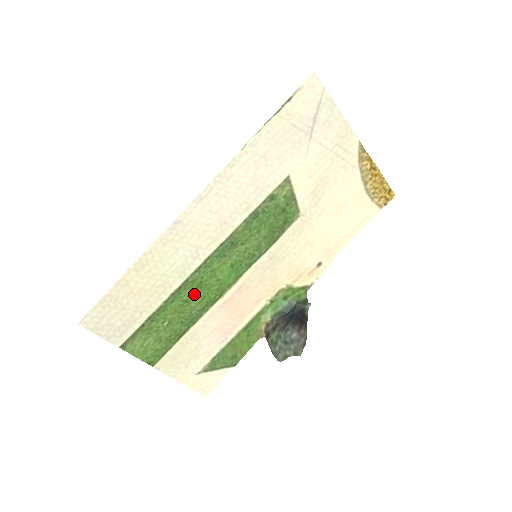
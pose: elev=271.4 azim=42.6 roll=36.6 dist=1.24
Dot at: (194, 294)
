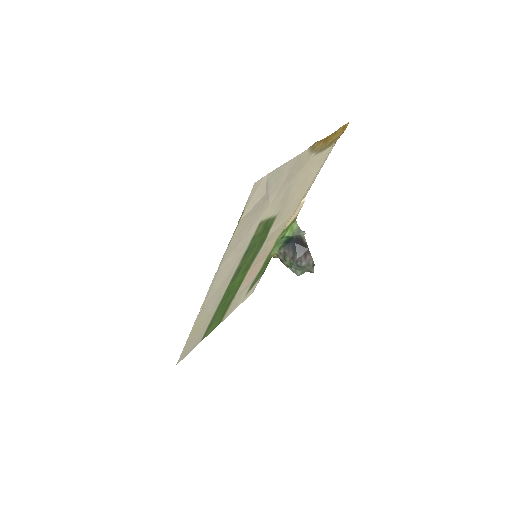
Dot at: (227, 298)
